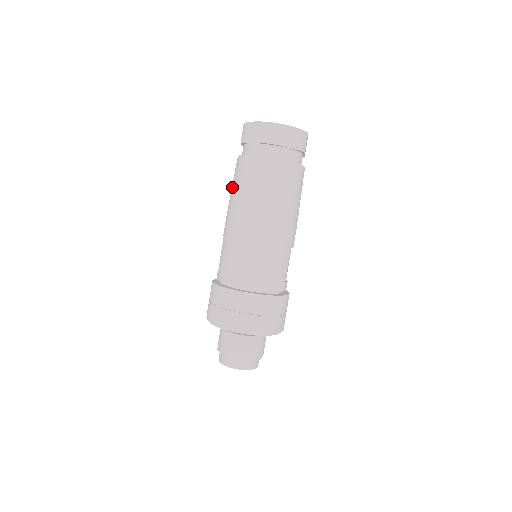
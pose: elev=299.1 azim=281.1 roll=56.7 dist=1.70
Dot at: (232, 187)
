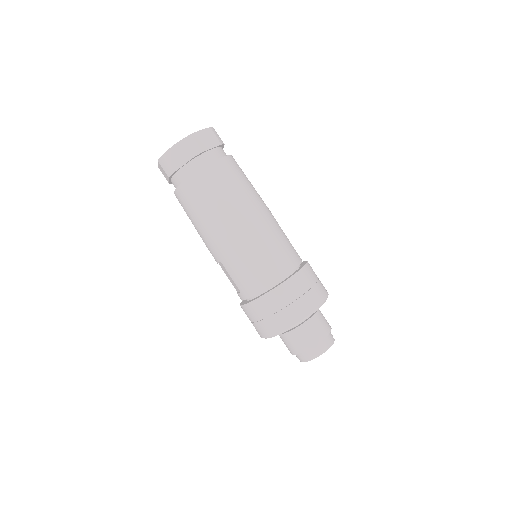
Dot at: (193, 217)
